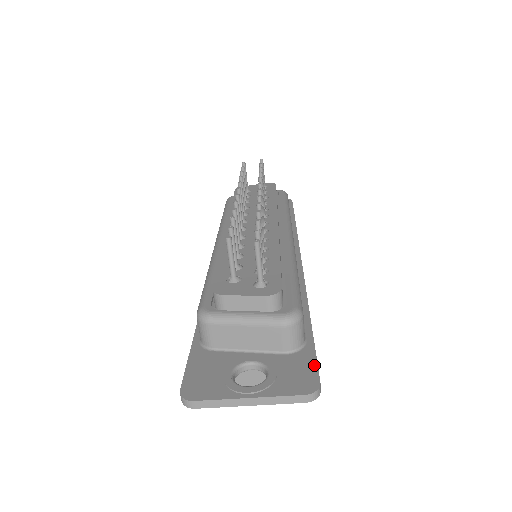
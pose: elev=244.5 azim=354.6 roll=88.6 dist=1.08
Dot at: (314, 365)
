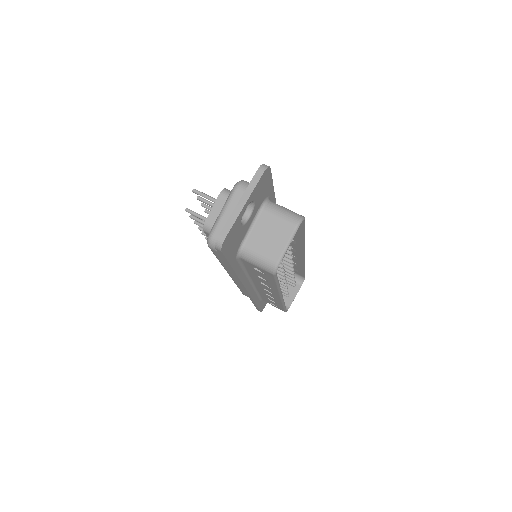
Dot at: occluded
